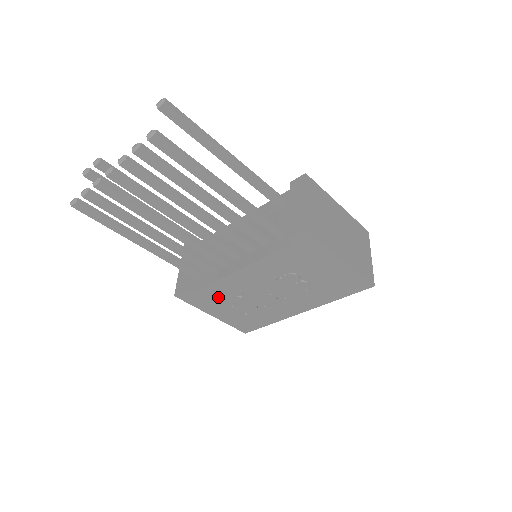
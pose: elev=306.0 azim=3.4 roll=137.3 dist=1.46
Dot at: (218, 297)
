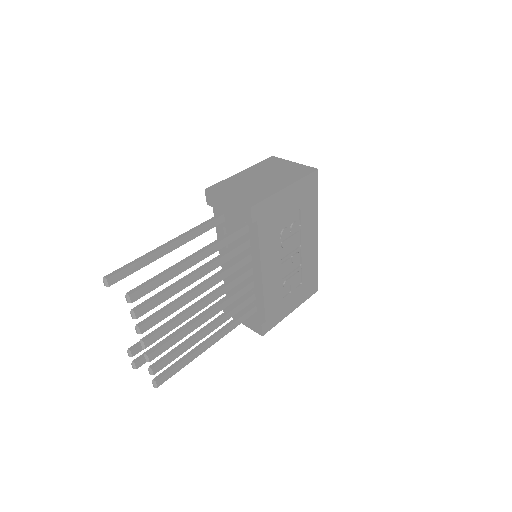
Dot at: (277, 301)
